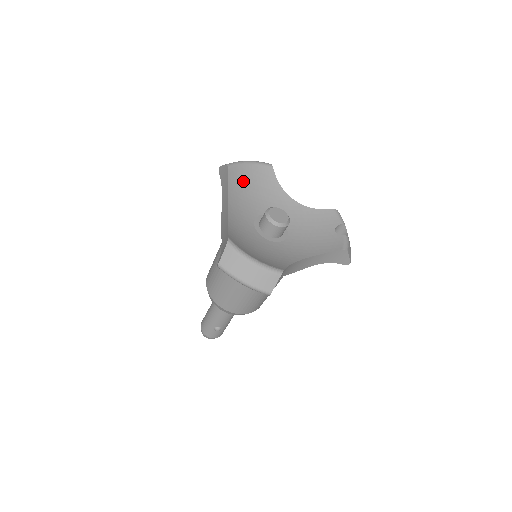
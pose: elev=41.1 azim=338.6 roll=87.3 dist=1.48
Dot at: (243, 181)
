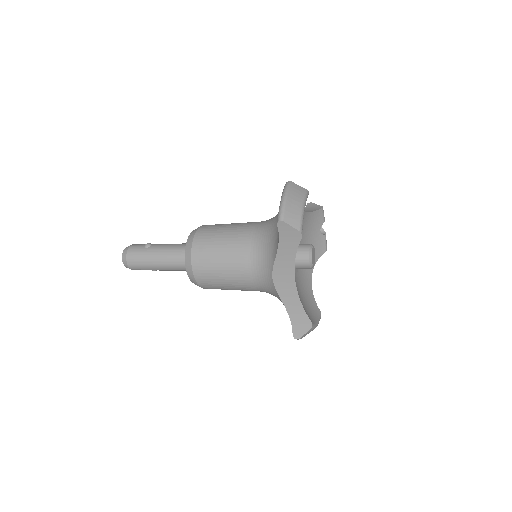
Dot at: occluded
